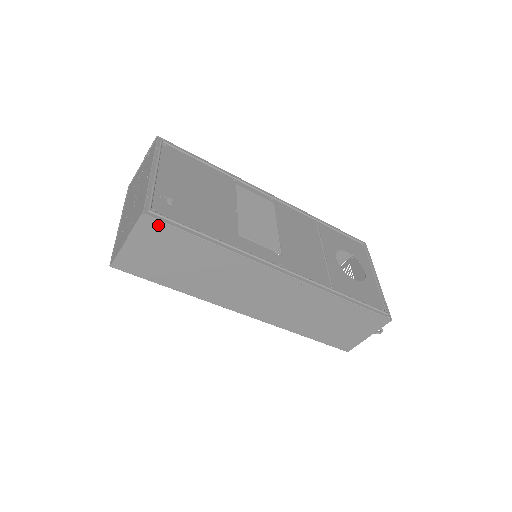
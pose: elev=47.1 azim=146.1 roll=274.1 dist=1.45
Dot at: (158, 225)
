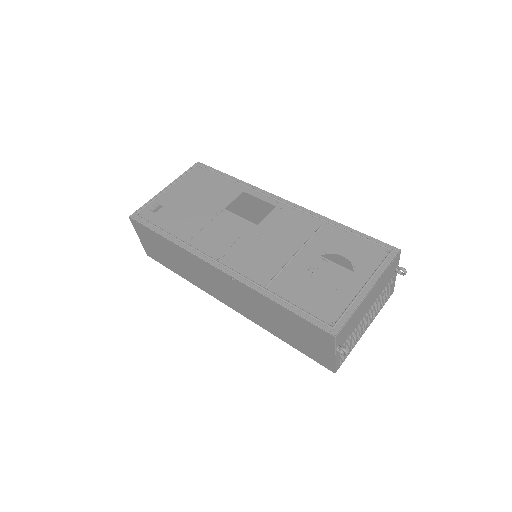
Dot at: (138, 224)
